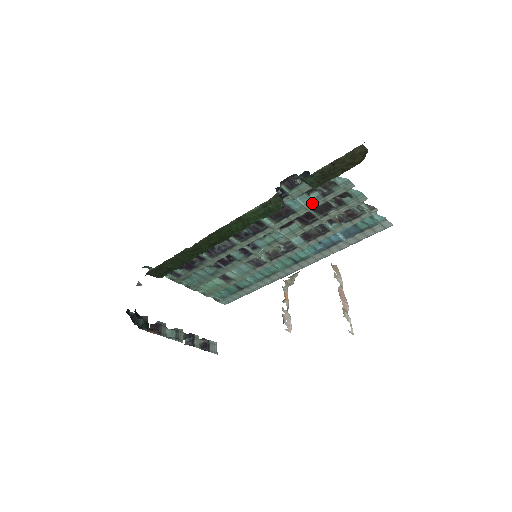
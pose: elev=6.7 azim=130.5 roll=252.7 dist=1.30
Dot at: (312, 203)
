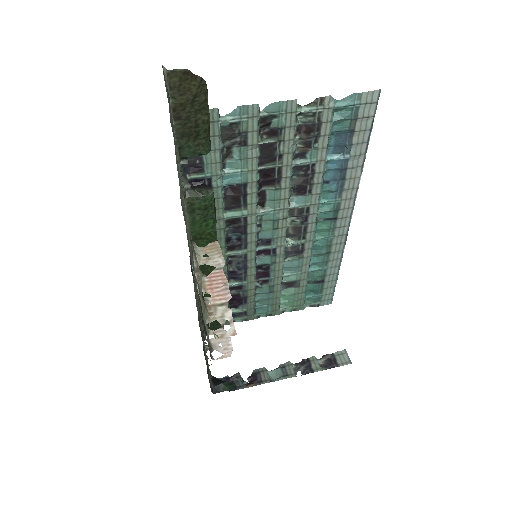
Dot at: (246, 161)
